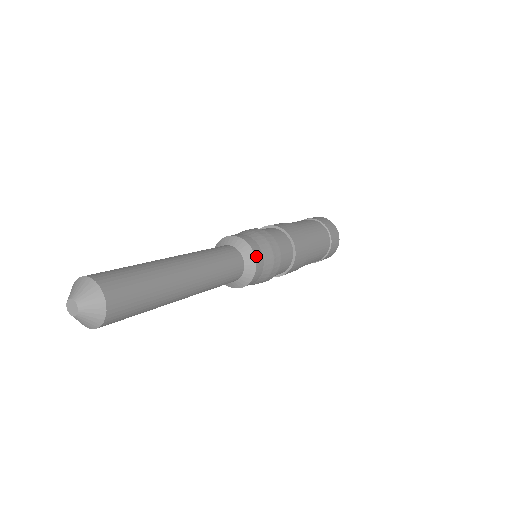
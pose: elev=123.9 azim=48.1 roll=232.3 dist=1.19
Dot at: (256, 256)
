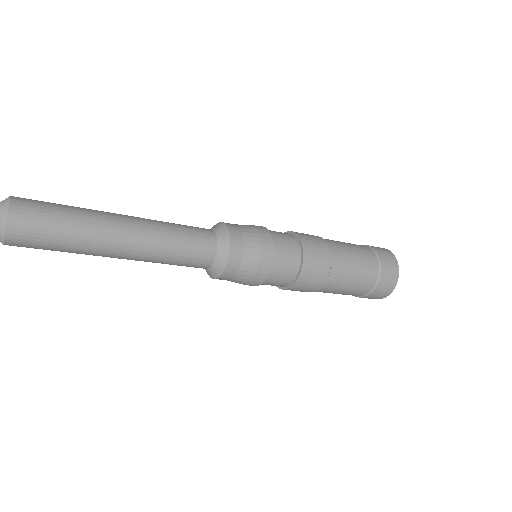
Dot at: (232, 239)
